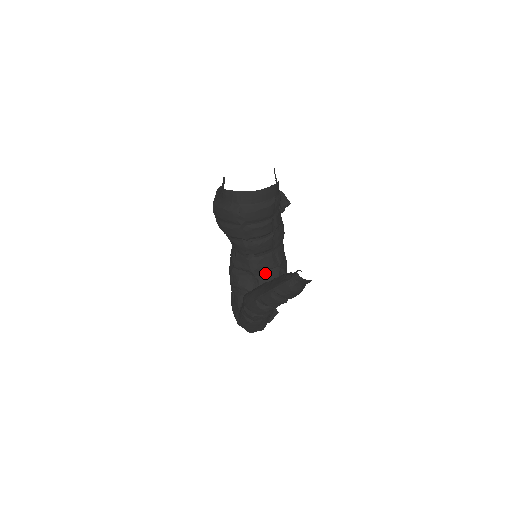
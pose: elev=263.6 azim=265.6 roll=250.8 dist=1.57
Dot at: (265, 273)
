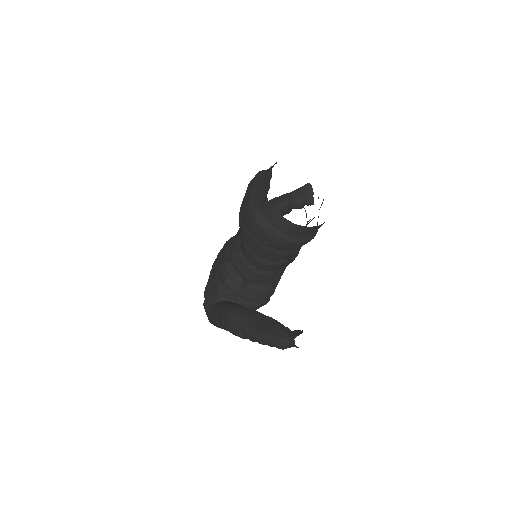
Dot at: (257, 284)
